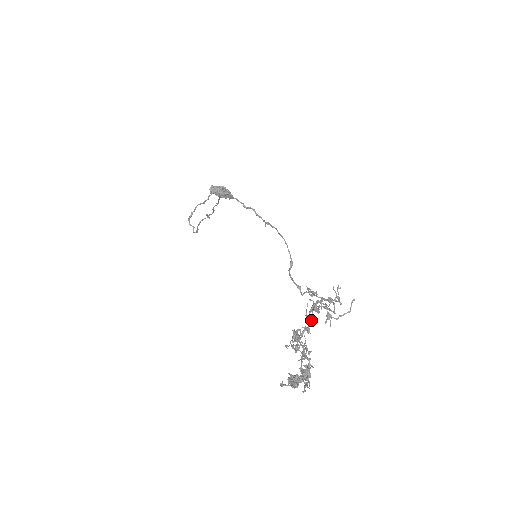
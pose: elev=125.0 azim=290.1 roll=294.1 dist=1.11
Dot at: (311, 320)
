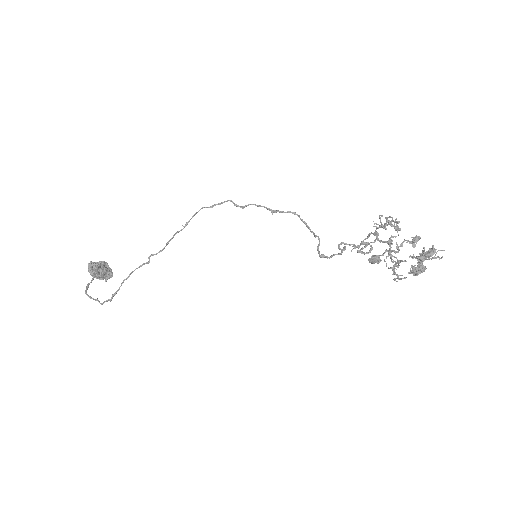
Dot at: occluded
